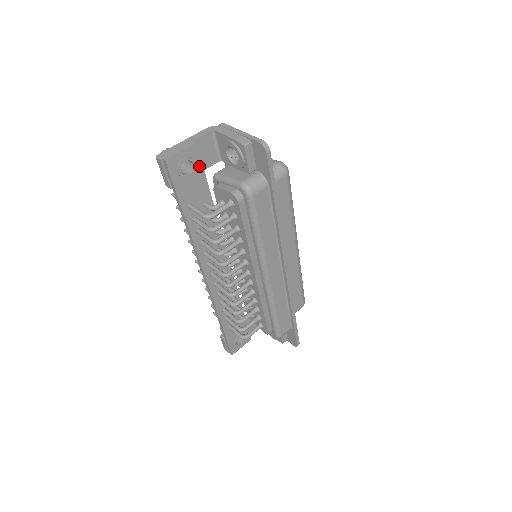
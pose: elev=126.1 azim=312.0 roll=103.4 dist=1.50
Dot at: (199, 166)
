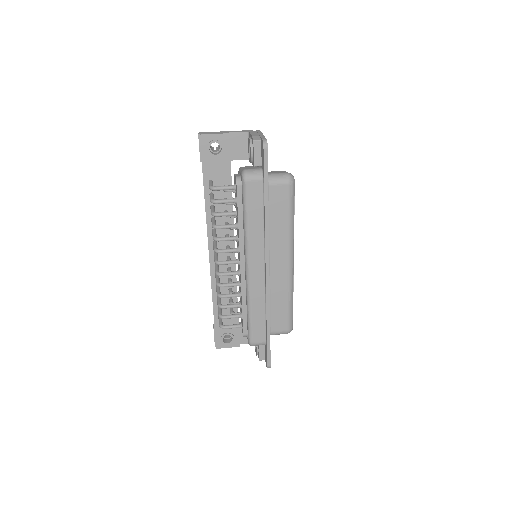
Dot at: (227, 153)
